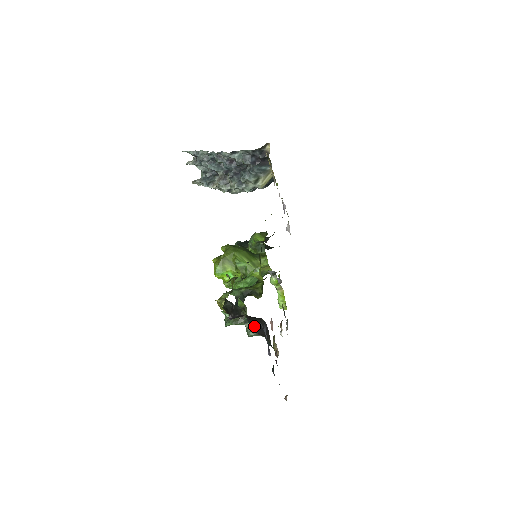
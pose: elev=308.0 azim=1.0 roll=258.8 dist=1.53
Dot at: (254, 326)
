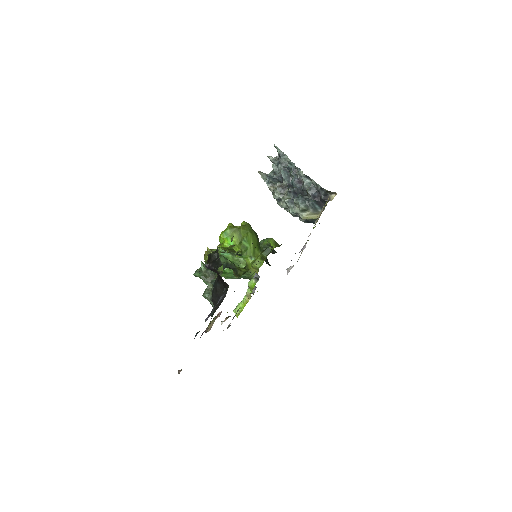
Dot at: (215, 290)
